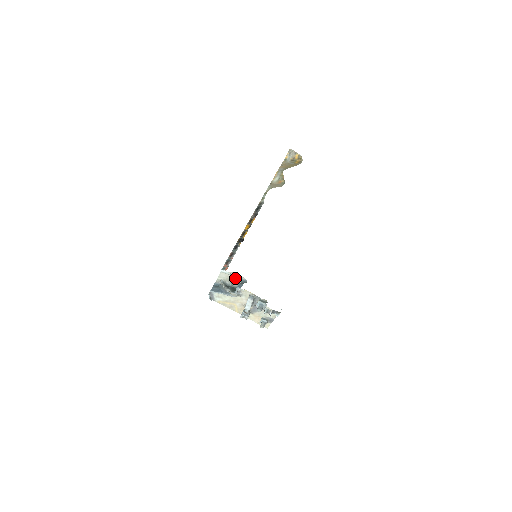
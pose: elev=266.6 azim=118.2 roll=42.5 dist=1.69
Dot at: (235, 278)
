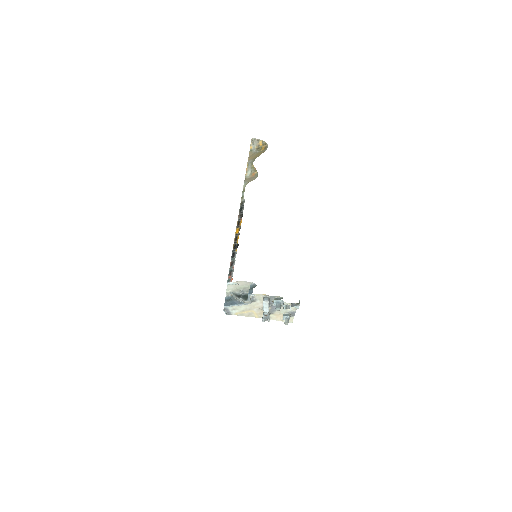
Dot at: (243, 286)
